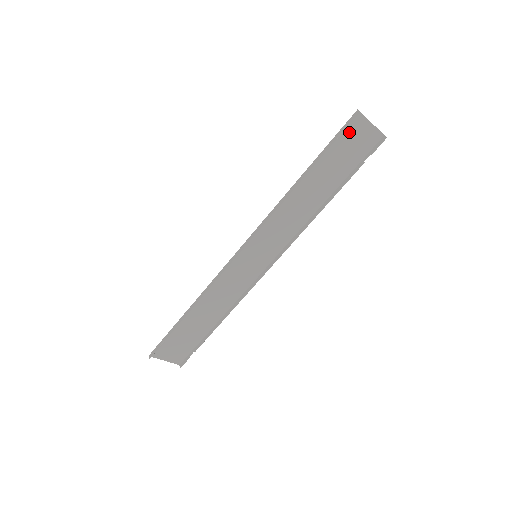
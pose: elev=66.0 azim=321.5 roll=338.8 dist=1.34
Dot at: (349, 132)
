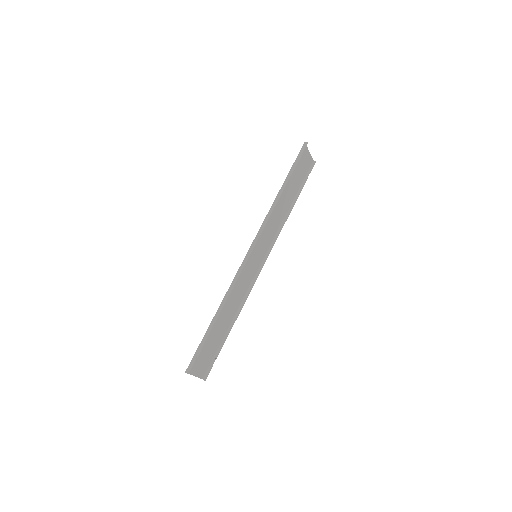
Dot at: (301, 157)
